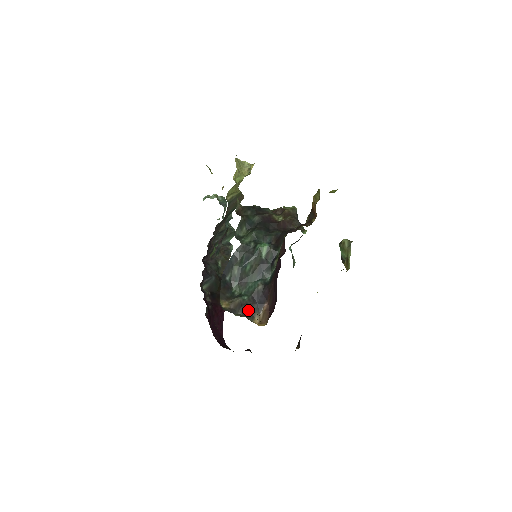
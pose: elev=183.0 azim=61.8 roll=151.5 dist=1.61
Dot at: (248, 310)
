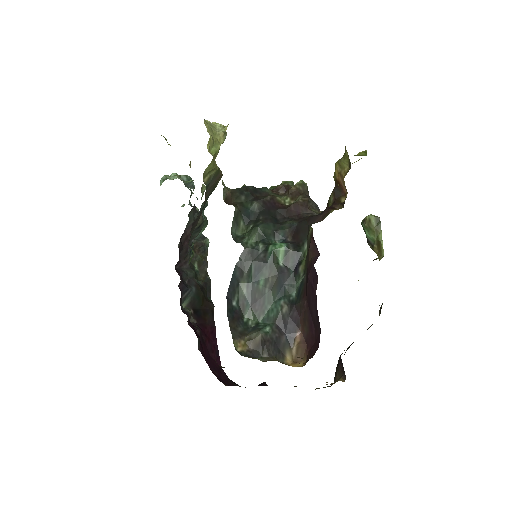
Dot at: (275, 347)
